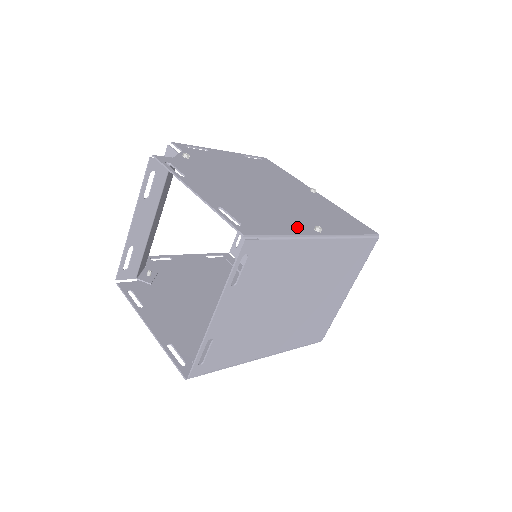
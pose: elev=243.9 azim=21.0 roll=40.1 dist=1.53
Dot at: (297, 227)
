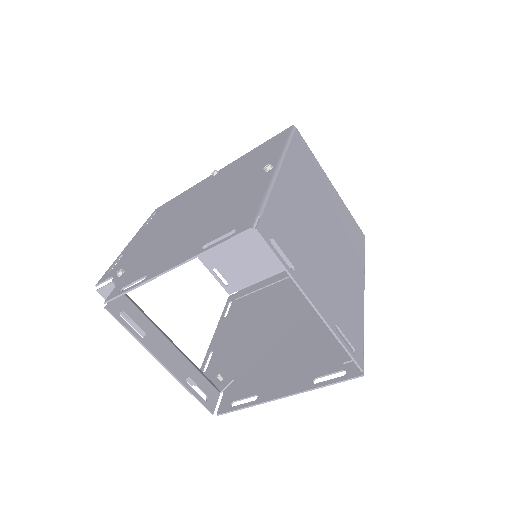
Dot at: (258, 185)
